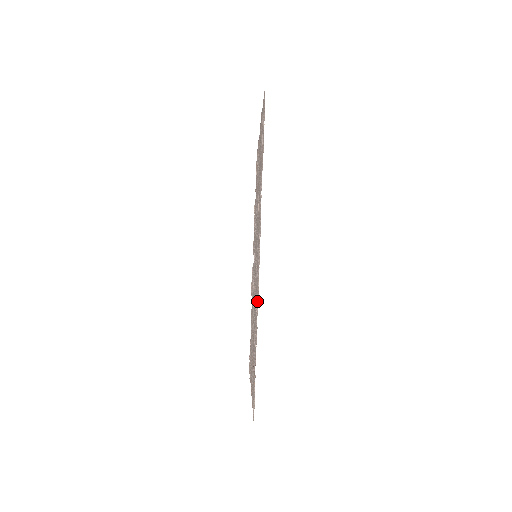
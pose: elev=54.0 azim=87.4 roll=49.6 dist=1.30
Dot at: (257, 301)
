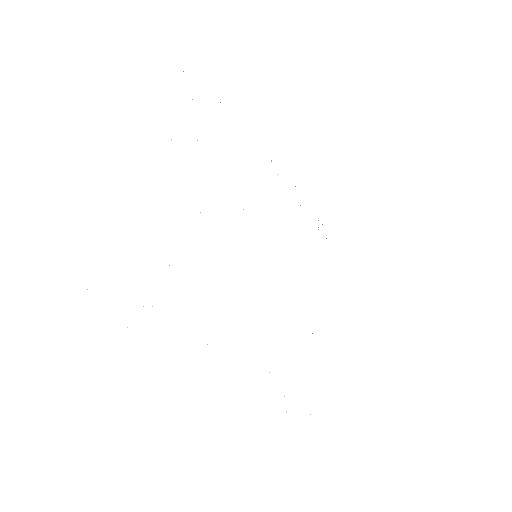
Dot at: occluded
